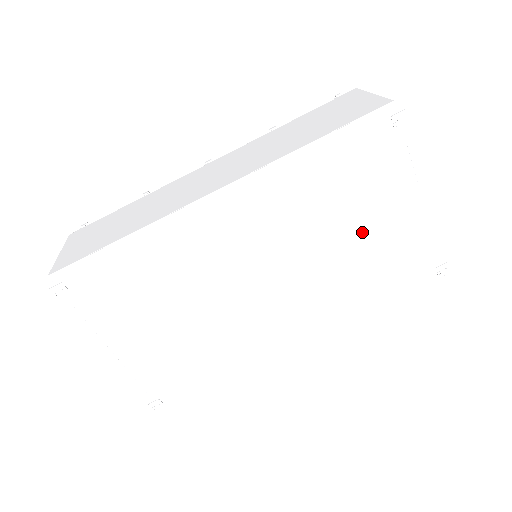
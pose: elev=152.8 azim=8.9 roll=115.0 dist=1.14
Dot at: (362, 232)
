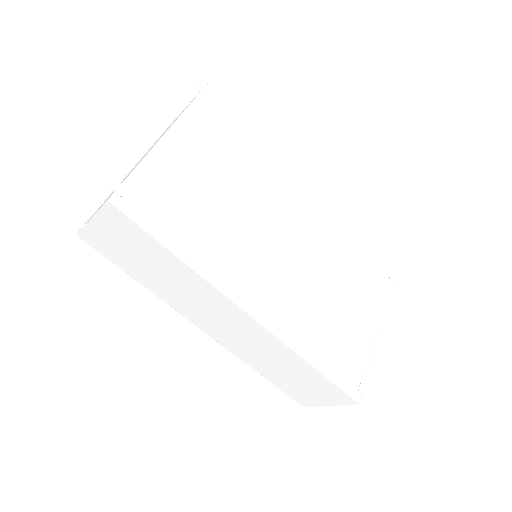
Dot at: (345, 299)
